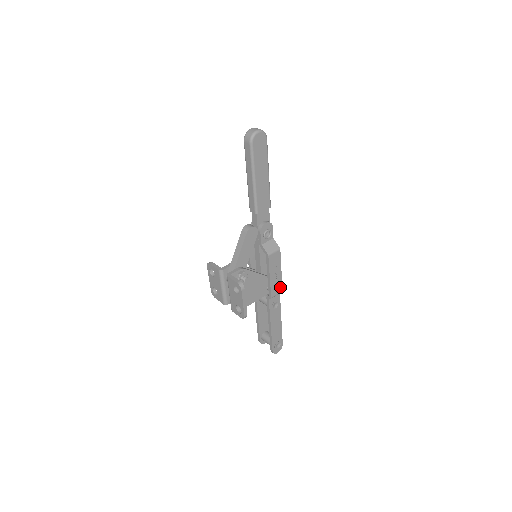
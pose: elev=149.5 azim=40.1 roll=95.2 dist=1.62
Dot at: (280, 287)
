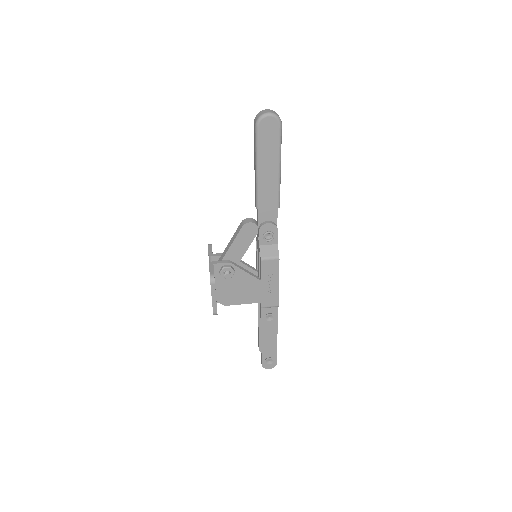
Dot at: (276, 300)
